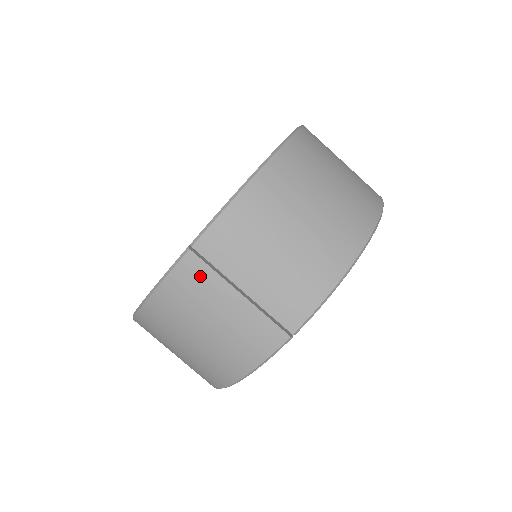
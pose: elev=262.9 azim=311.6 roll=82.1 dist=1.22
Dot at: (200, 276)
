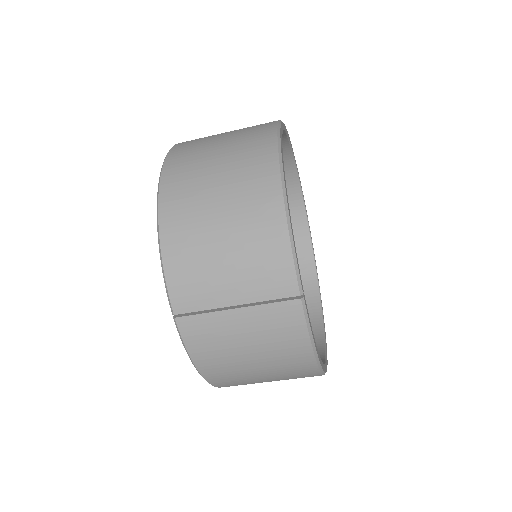
Dot at: (201, 326)
